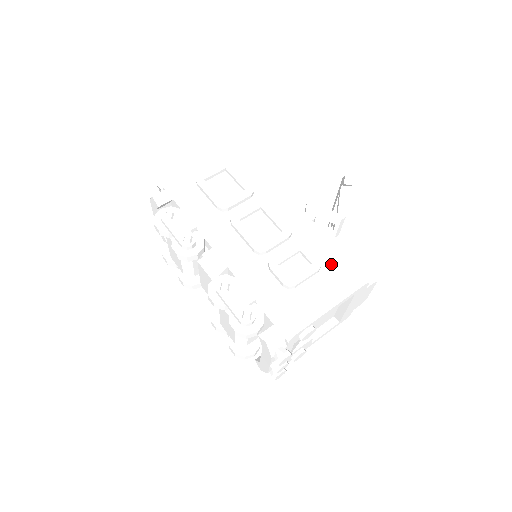
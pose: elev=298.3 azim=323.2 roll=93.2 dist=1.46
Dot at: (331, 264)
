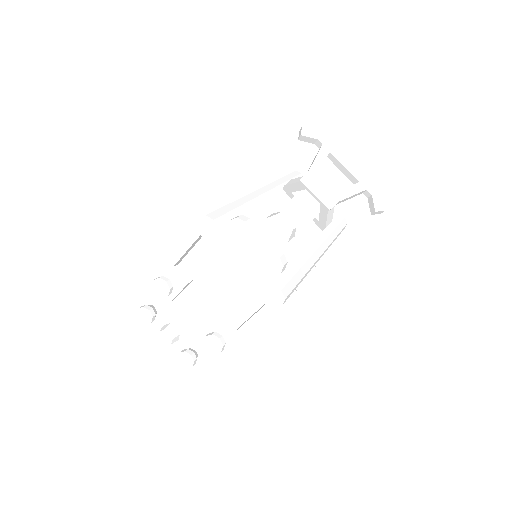
Dot at: occluded
